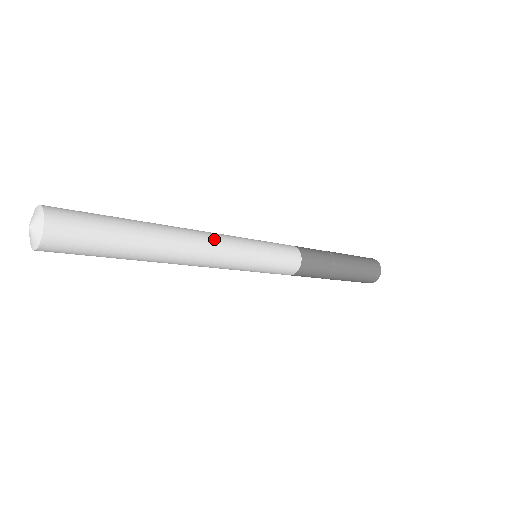
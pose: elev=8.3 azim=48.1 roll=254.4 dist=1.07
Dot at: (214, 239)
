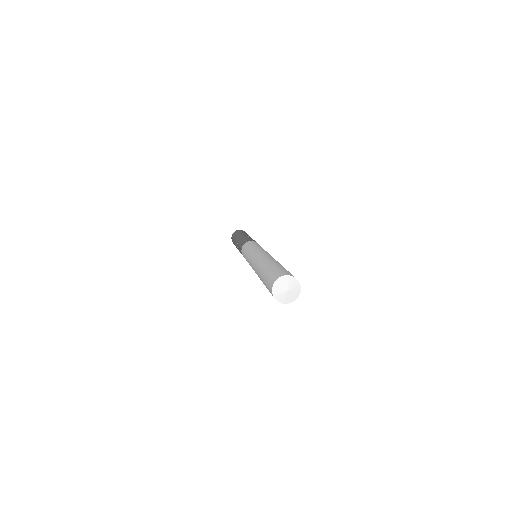
Dot at: occluded
